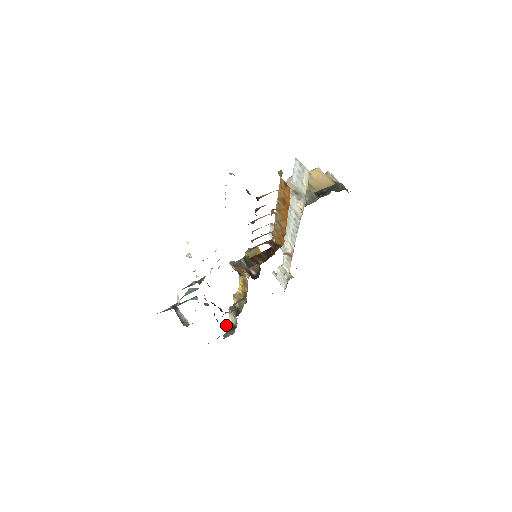
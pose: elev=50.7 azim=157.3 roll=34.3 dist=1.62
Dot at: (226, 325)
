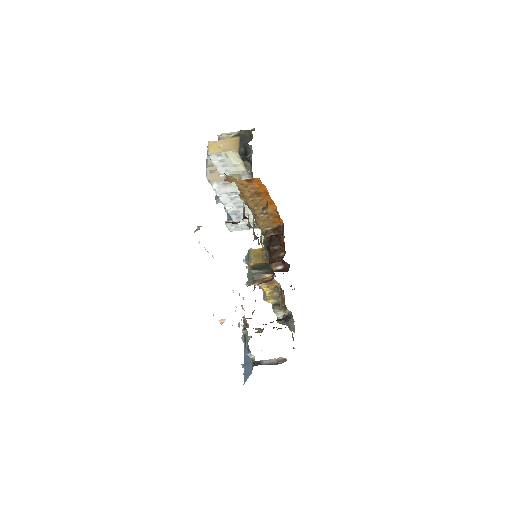
Dot at: (280, 323)
